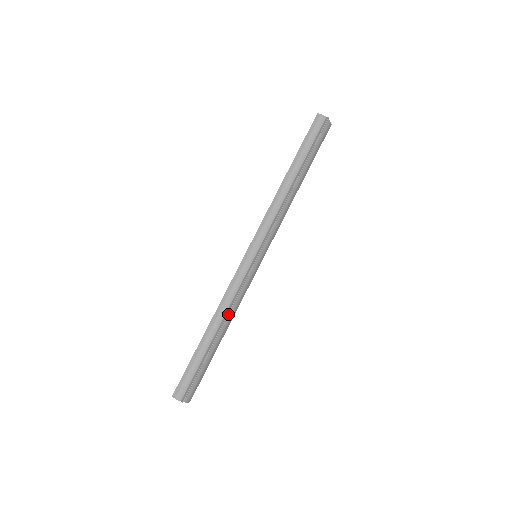
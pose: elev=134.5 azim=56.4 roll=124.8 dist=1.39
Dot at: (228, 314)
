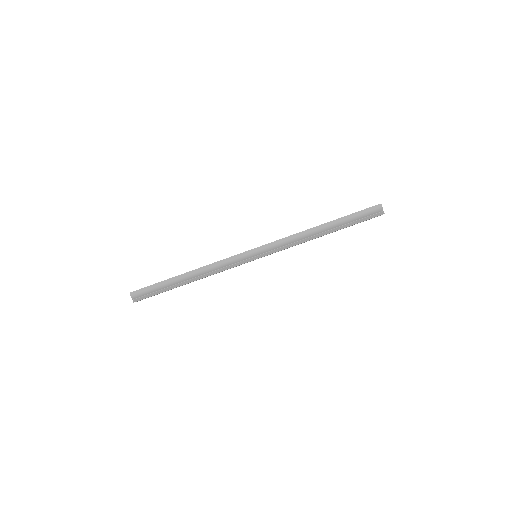
Dot at: (207, 275)
